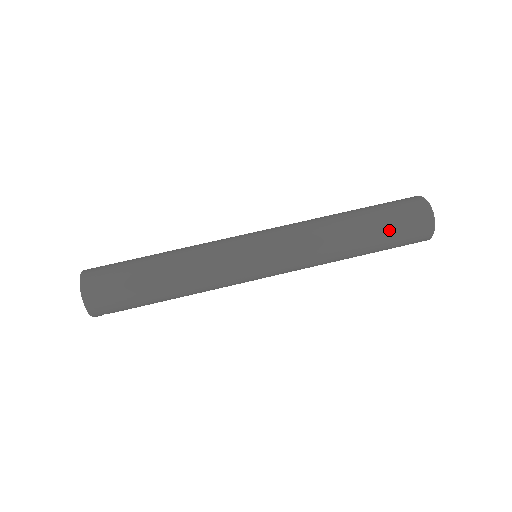
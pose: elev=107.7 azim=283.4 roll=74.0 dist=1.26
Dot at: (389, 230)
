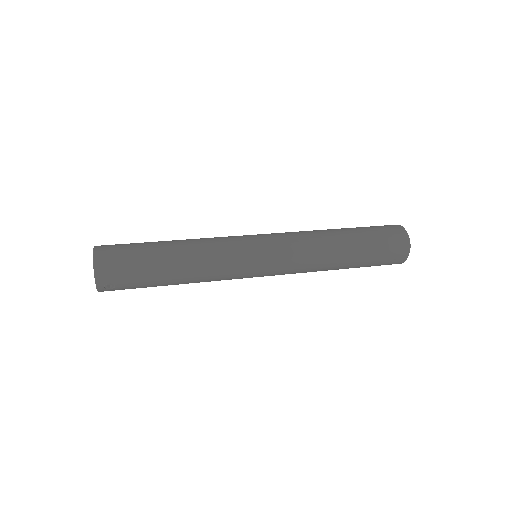
Dot at: (372, 237)
